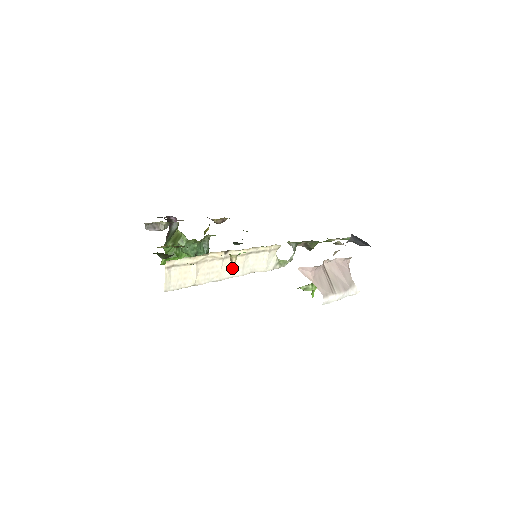
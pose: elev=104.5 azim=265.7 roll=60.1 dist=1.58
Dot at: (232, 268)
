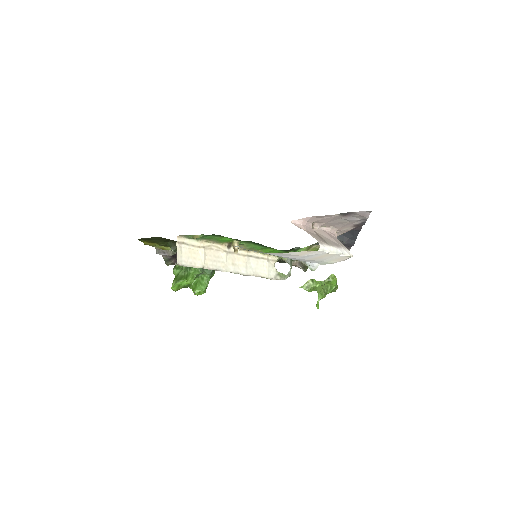
Dot at: (236, 264)
